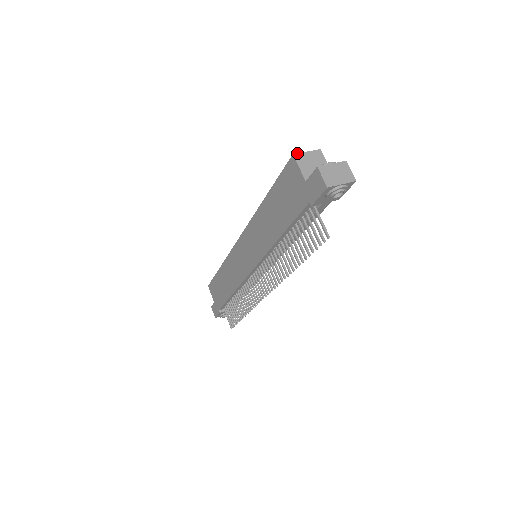
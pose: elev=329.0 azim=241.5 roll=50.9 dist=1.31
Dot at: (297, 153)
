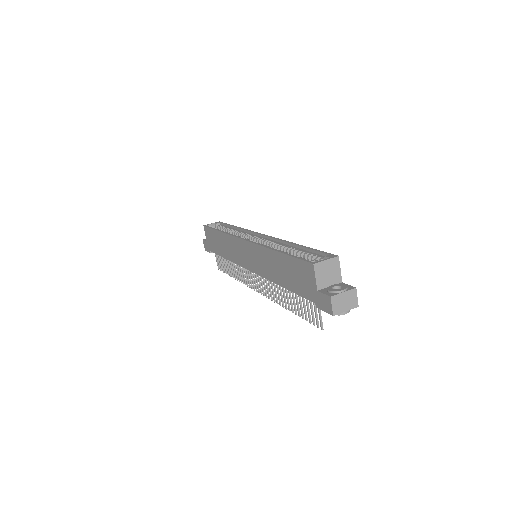
Dot at: (317, 262)
